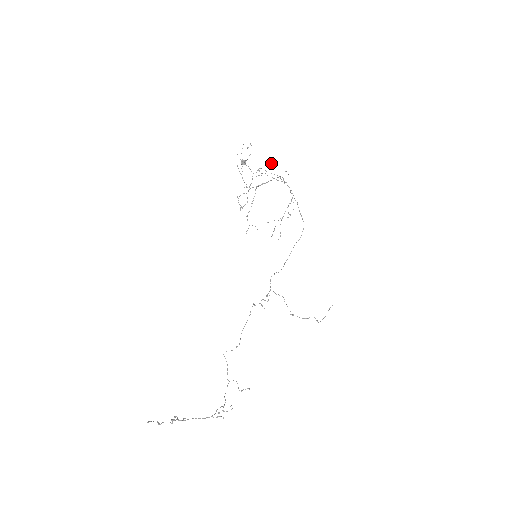
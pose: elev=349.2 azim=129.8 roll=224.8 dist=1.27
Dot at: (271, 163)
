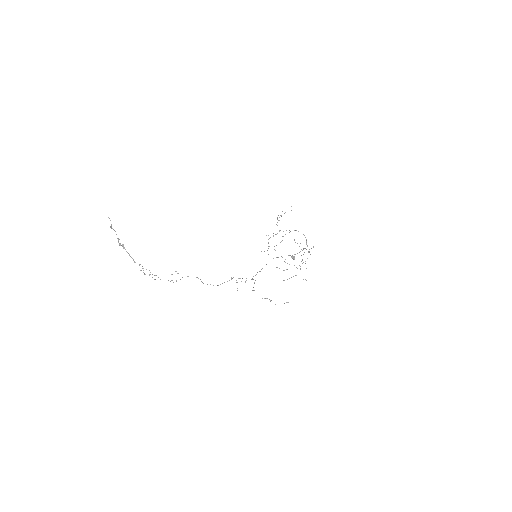
Dot at: (307, 246)
